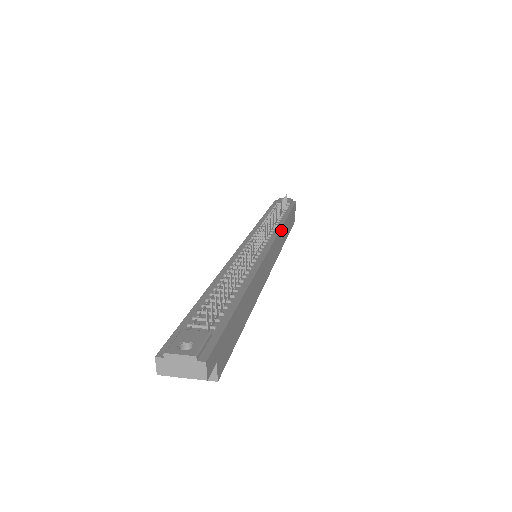
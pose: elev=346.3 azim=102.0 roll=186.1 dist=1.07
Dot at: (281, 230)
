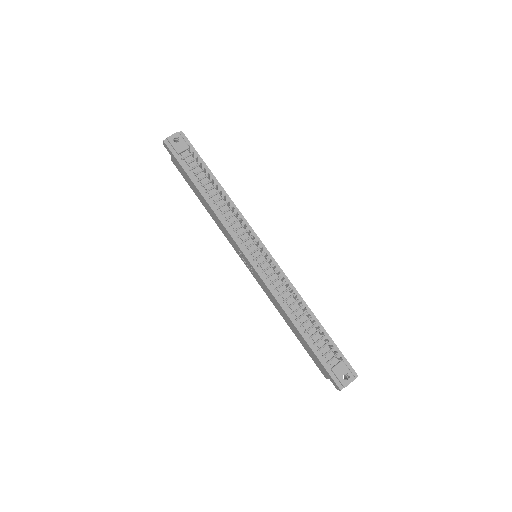
Dot at: (237, 209)
